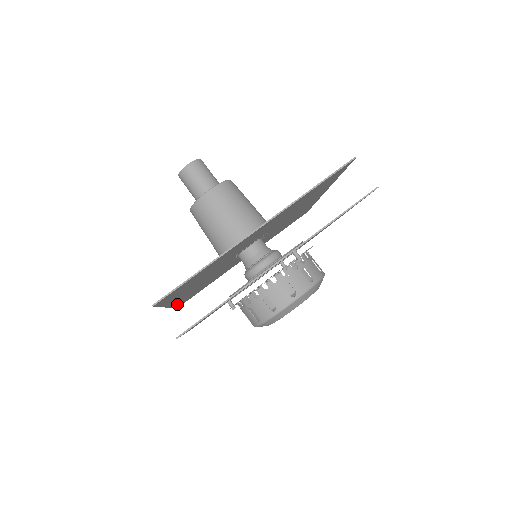
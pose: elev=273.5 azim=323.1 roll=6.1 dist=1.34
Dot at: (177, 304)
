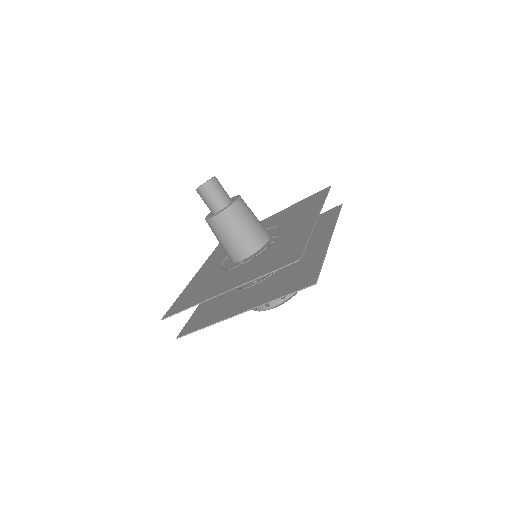
Dot at: (211, 257)
